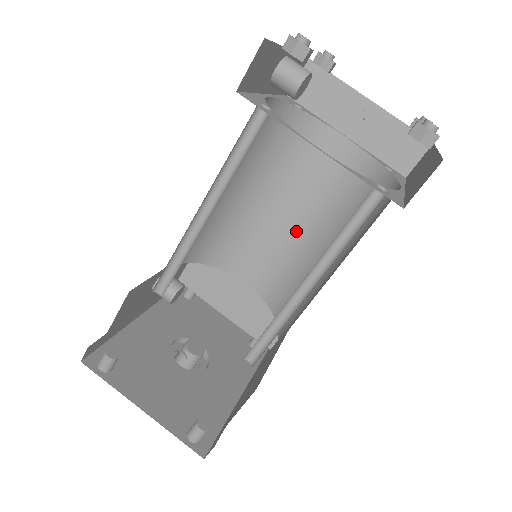
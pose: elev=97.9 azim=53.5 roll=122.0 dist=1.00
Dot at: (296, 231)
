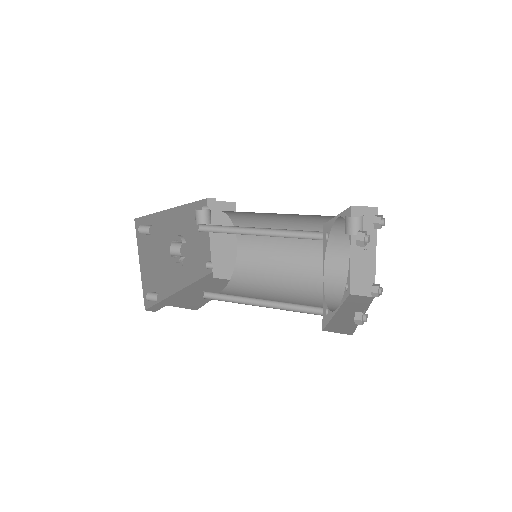
Dot at: (285, 255)
